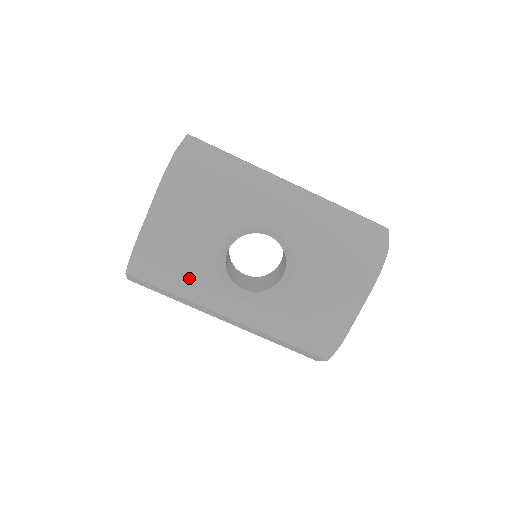
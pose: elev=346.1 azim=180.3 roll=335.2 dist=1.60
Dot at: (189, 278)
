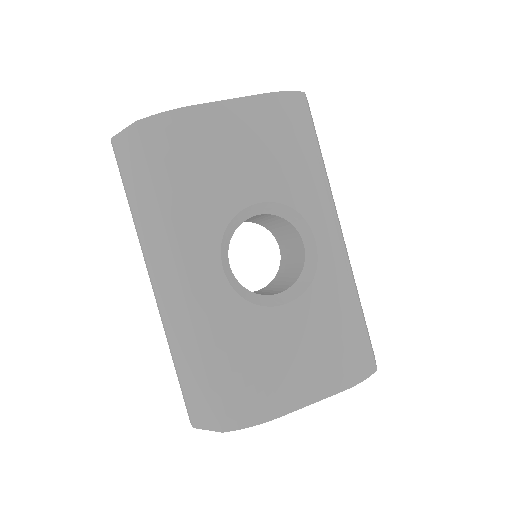
Dot at: (198, 194)
